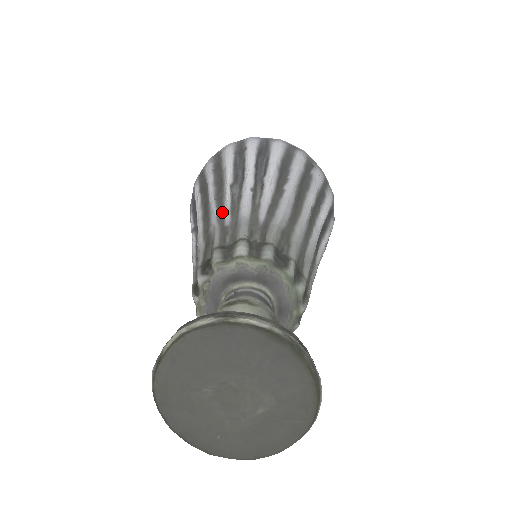
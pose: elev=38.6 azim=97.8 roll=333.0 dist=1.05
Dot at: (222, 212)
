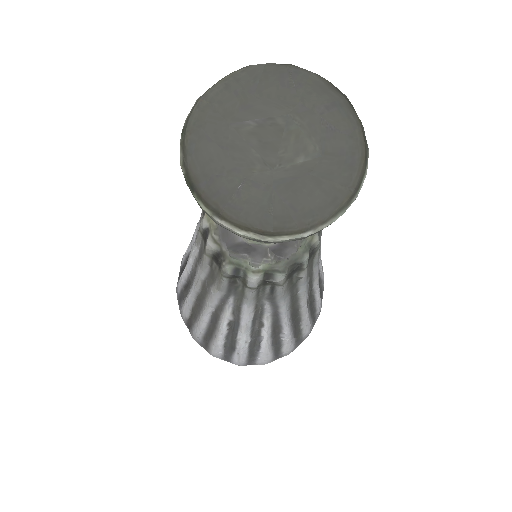
Dot at: occluded
